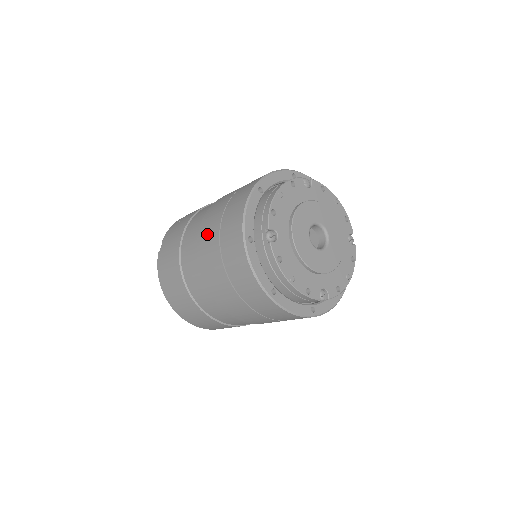
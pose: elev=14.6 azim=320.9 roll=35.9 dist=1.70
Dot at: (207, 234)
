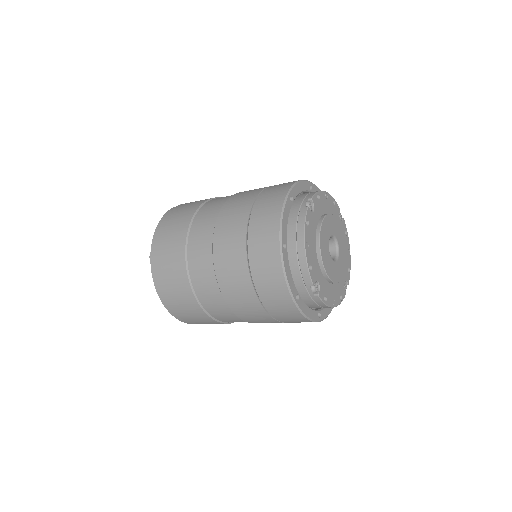
Dot at: (245, 193)
